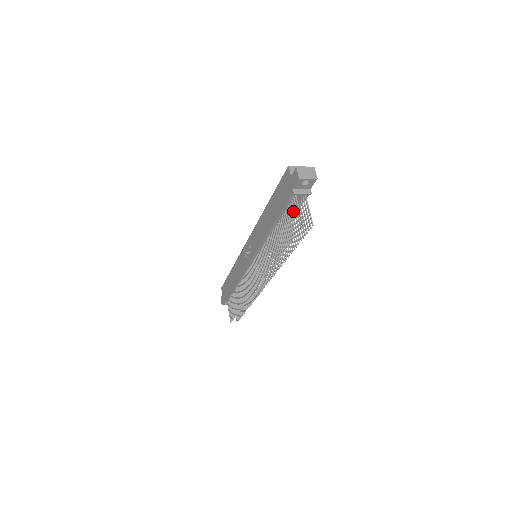
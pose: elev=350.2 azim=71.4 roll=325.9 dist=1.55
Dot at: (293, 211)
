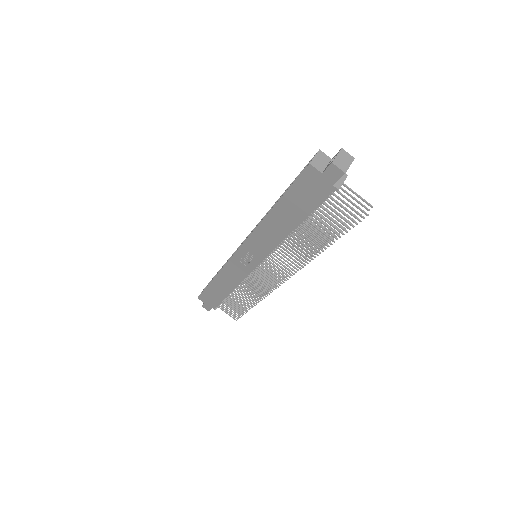
Dot at: occluded
